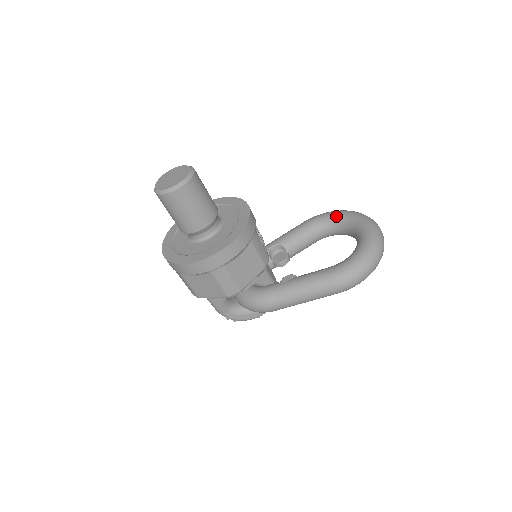
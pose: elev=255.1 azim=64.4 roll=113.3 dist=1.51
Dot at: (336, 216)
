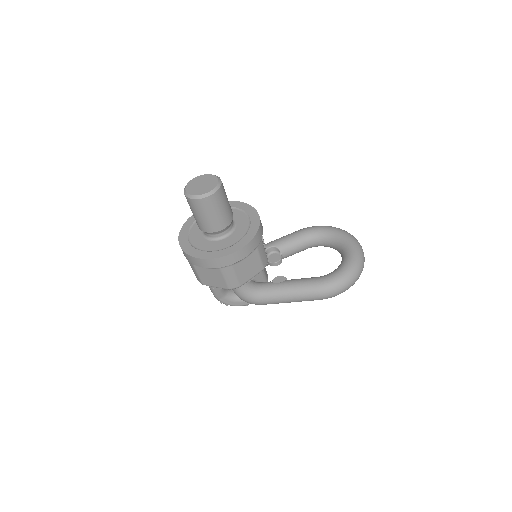
Dot at: (328, 231)
